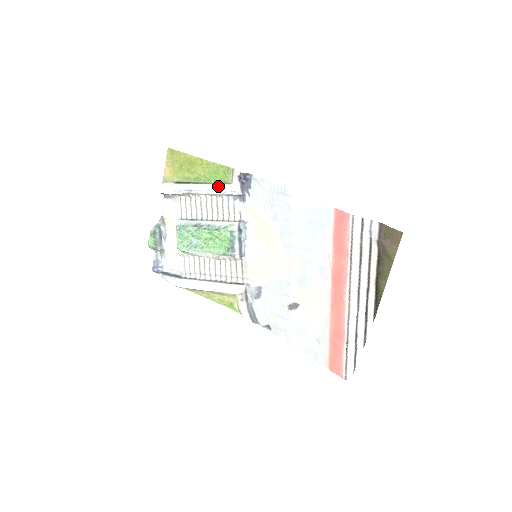
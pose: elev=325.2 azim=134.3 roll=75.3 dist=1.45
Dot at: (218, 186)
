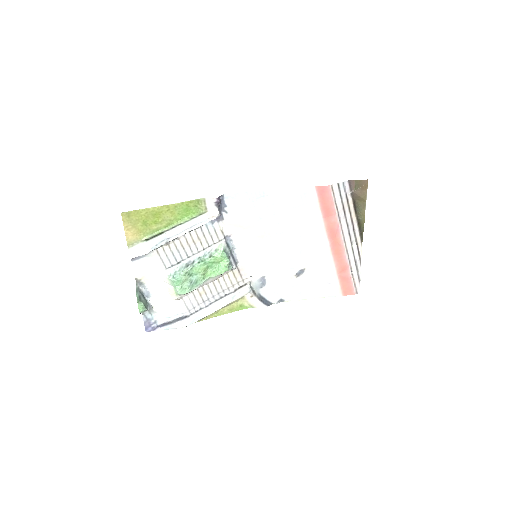
Dot at: (195, 220)
